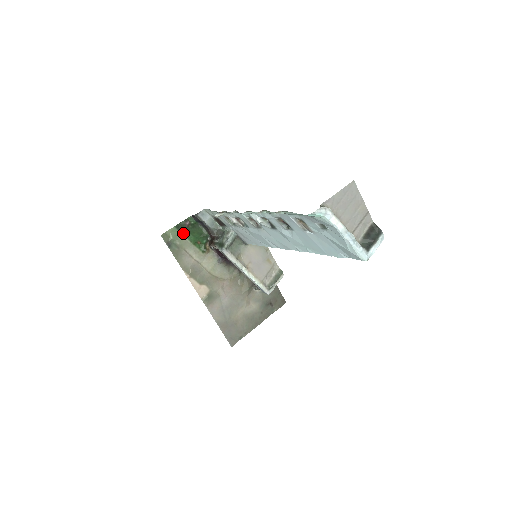
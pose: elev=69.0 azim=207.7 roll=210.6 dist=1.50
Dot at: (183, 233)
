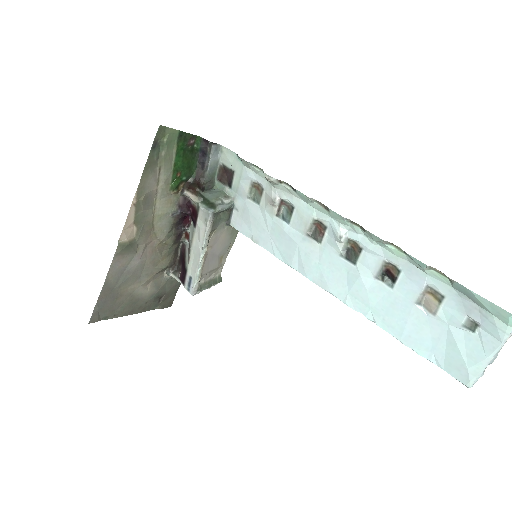
Dot at: (178, 147)
